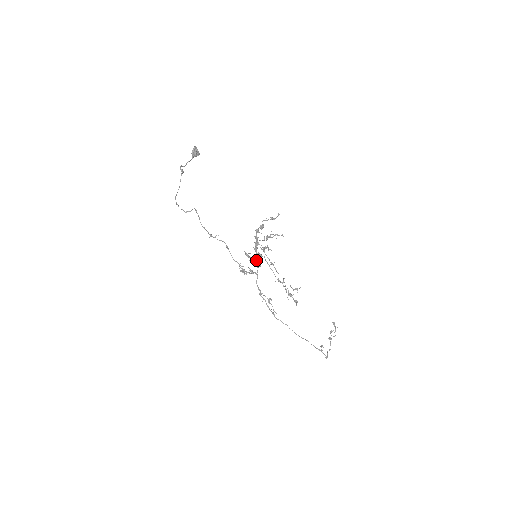
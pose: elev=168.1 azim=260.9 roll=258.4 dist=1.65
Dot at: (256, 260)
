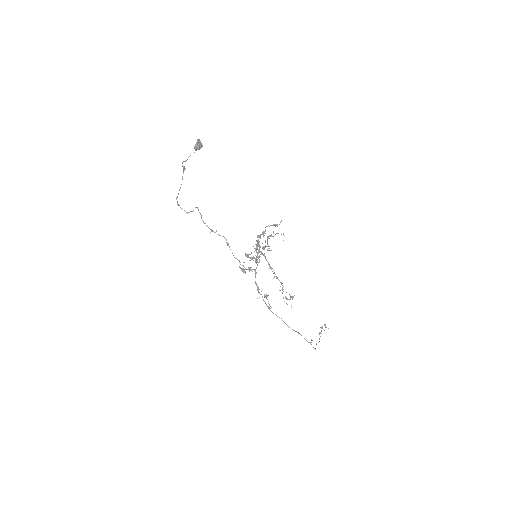
Dot at: (256, 259)
